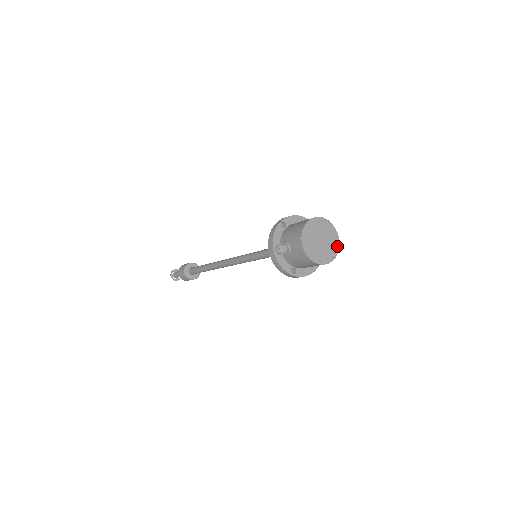
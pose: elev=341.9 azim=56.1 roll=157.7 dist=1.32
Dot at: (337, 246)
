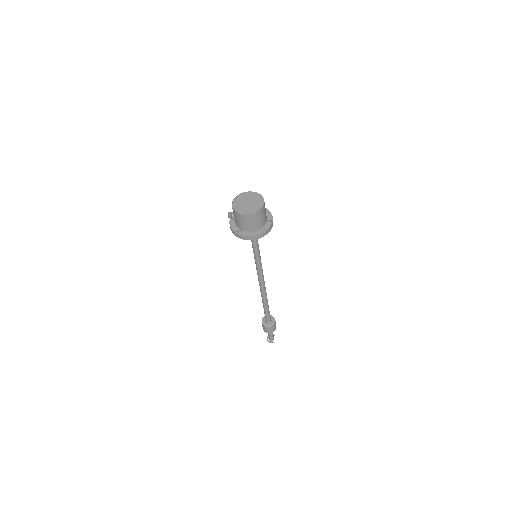
Dot at: (260, 208)
